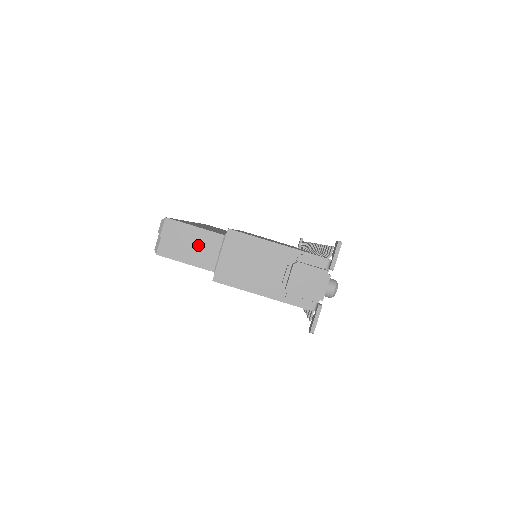
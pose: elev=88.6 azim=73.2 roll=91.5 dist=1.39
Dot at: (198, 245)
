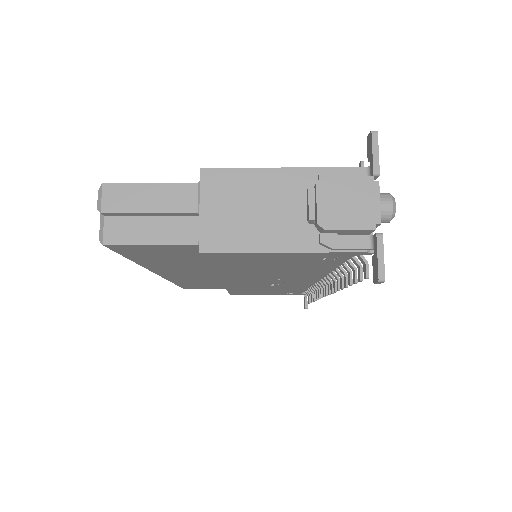
Dot at: (162, 209)
